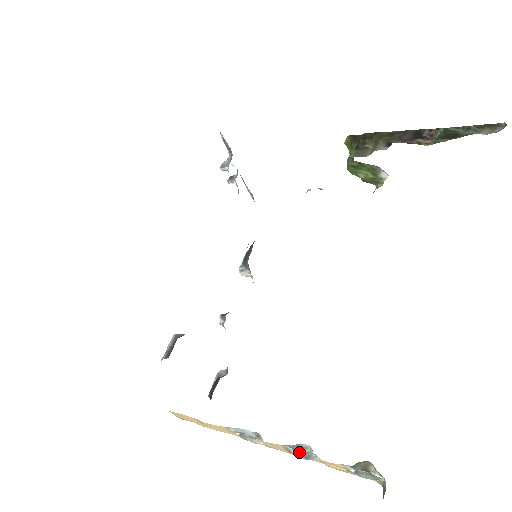
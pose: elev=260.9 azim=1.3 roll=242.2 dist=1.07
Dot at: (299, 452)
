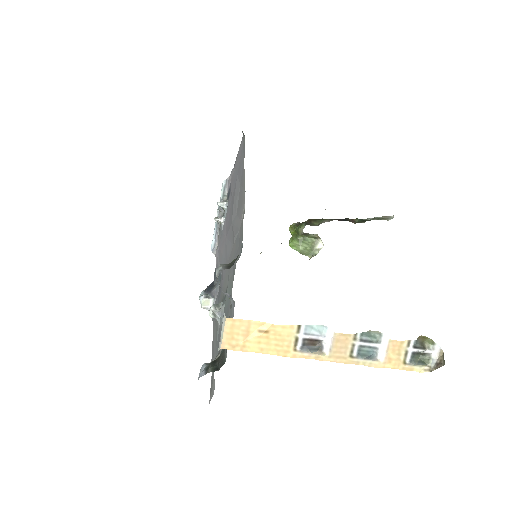
Dot at: (362, 353)
